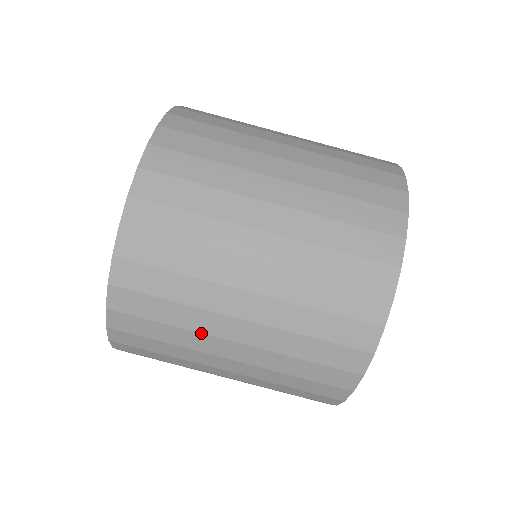
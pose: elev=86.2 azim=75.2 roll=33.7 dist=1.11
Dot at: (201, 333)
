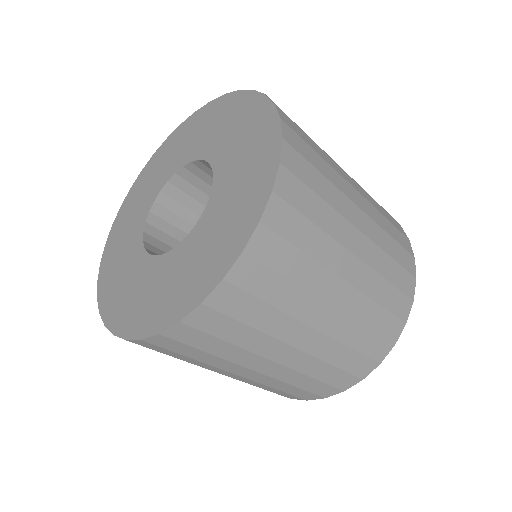
Dot at: occluded
